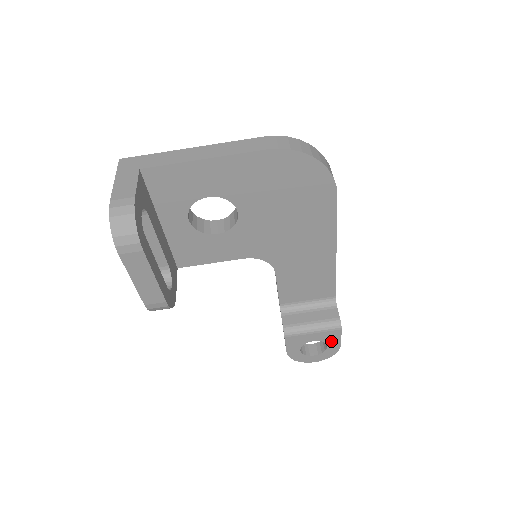
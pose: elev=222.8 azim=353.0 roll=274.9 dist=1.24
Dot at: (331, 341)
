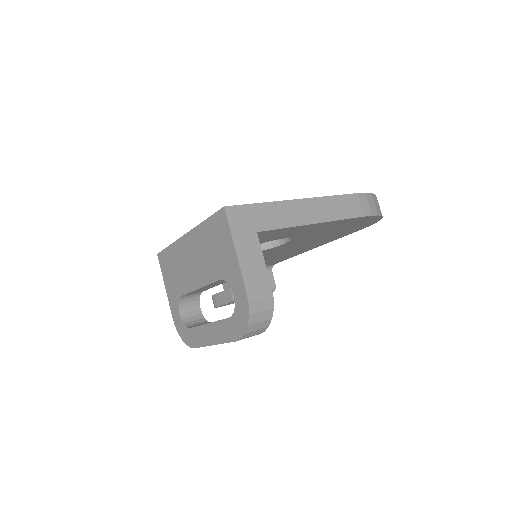
Dot at: occluded
